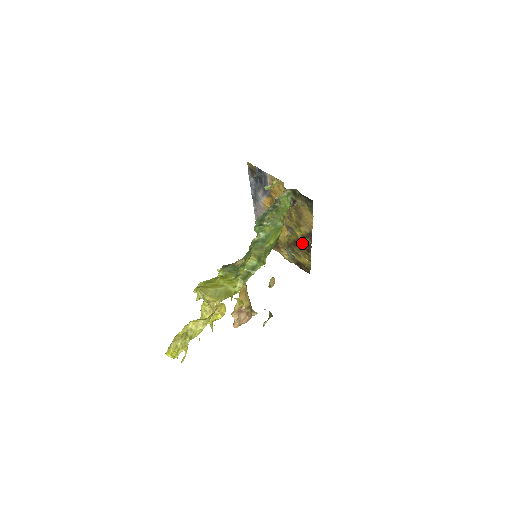
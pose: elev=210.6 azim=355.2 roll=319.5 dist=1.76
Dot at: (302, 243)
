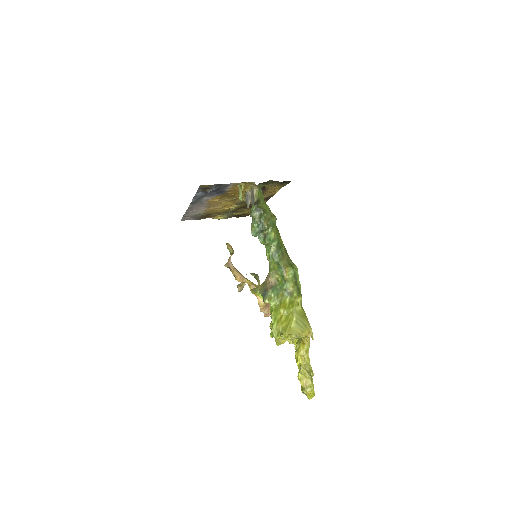
Dot at: occluded
